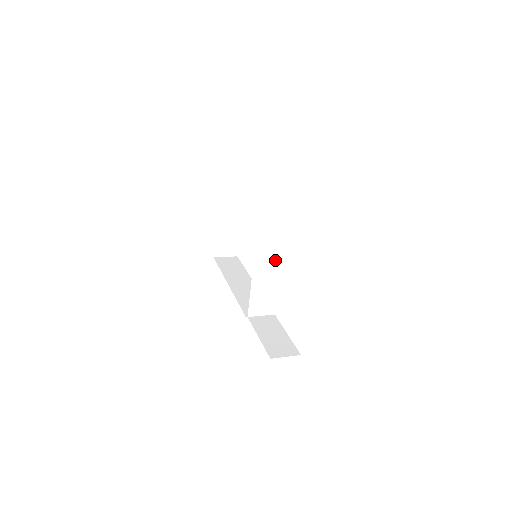
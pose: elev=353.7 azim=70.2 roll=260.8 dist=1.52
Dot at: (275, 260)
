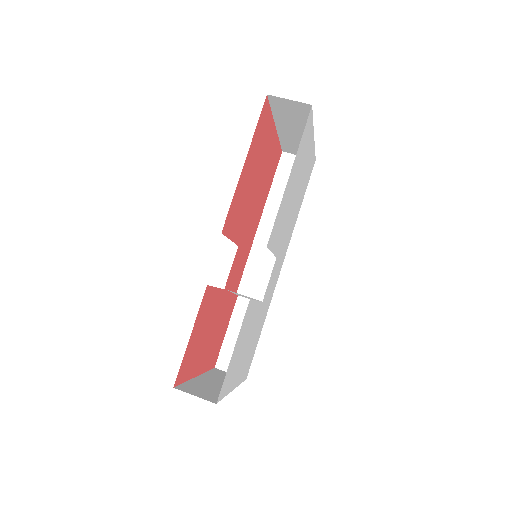
Dot at: occluded
